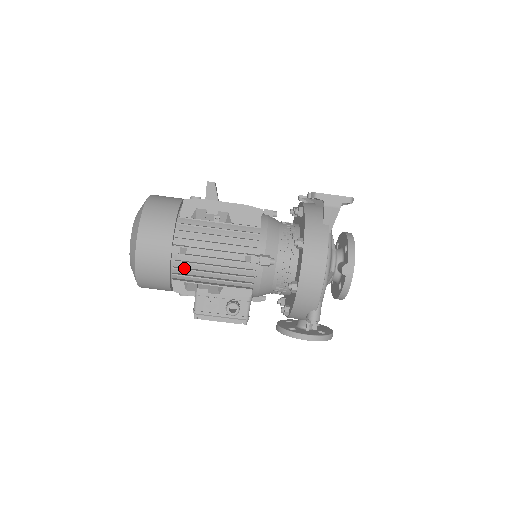
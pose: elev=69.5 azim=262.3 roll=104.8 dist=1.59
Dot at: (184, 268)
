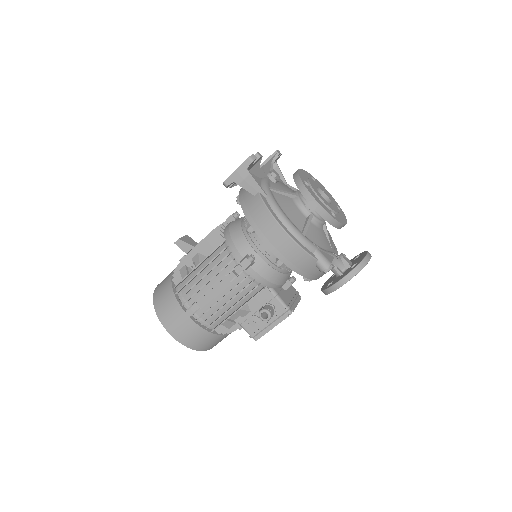
Dot at: (208, 318)
